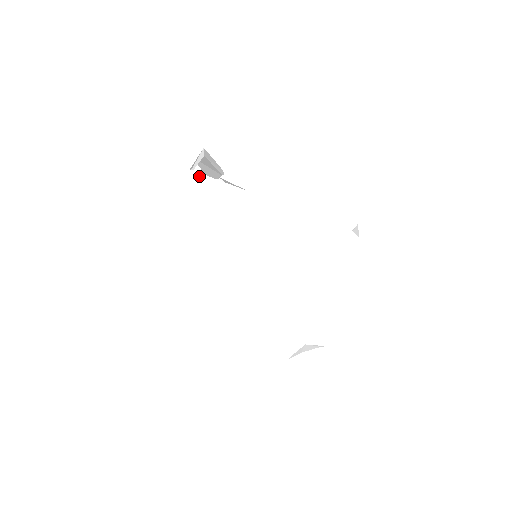
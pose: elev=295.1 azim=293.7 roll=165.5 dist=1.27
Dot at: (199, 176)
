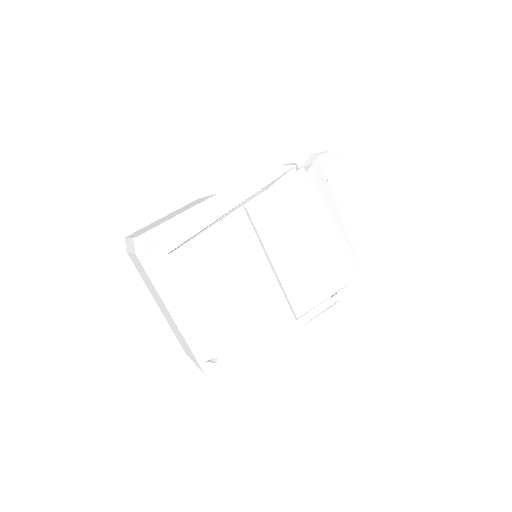
Dot at: (148, 277)
